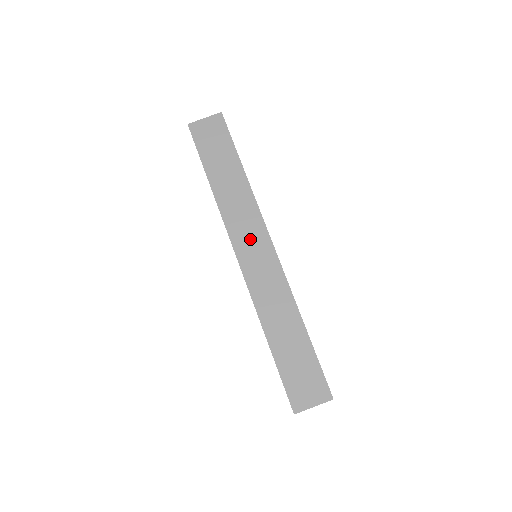
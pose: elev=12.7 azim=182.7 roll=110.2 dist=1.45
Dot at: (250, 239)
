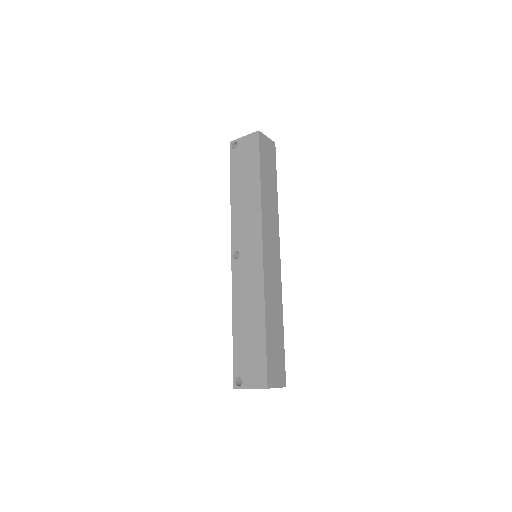
Dot at: (271, 242)
